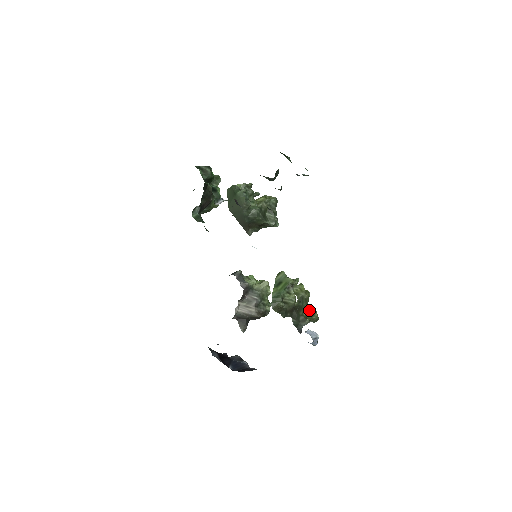
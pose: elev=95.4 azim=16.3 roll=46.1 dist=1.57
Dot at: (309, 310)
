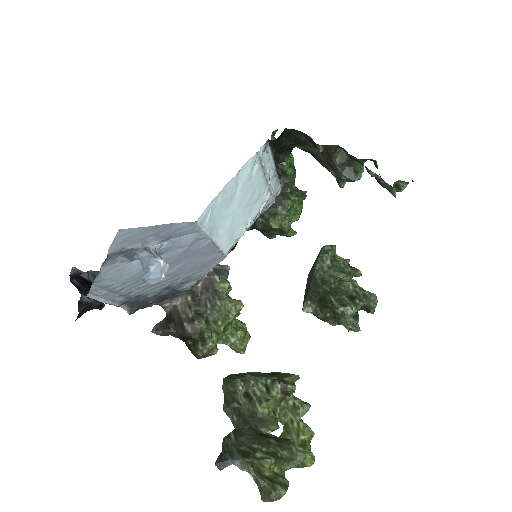
Dot at: (278, 473)
